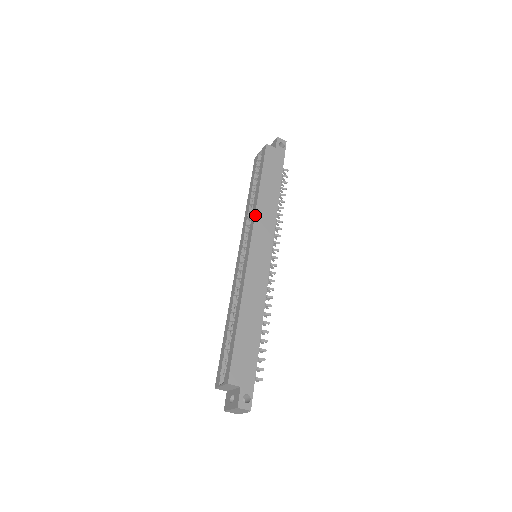
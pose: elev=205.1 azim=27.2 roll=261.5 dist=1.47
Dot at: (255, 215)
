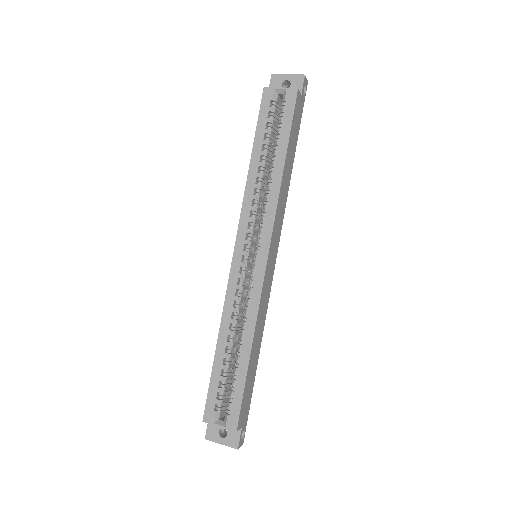
Dot at: (276, 210)
